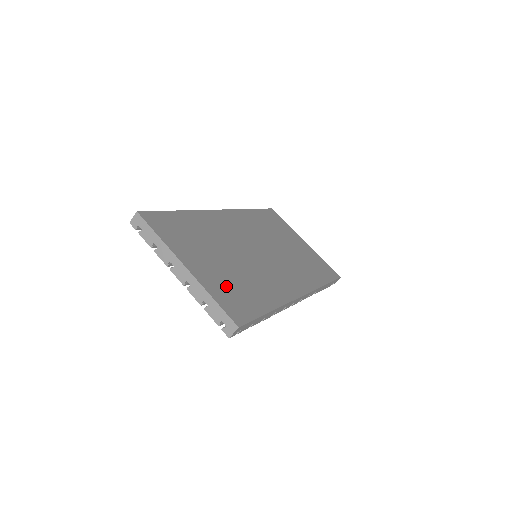
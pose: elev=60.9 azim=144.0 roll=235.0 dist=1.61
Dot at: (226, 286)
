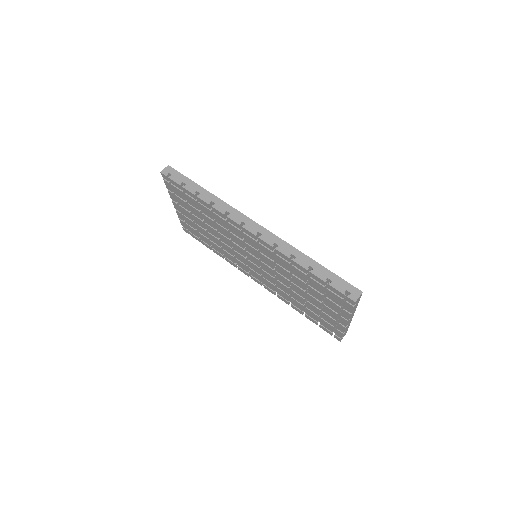
Dot at: occluded
